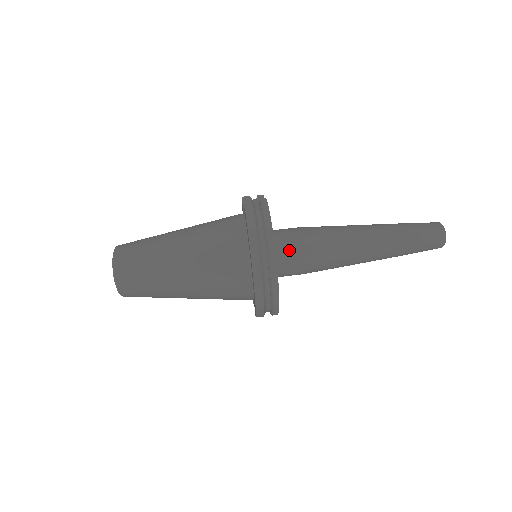
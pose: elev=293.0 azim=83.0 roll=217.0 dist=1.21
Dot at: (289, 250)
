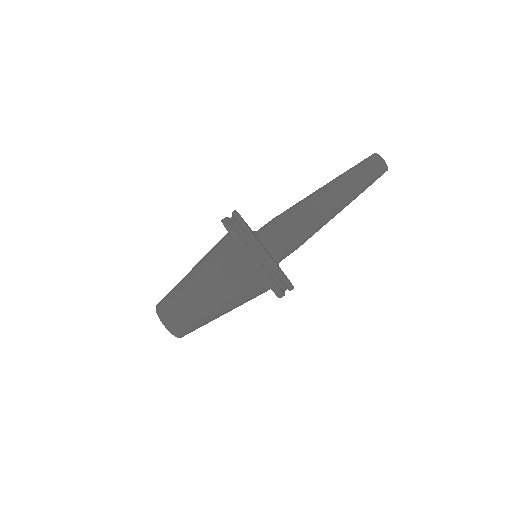
Dot at: (272, 235)
